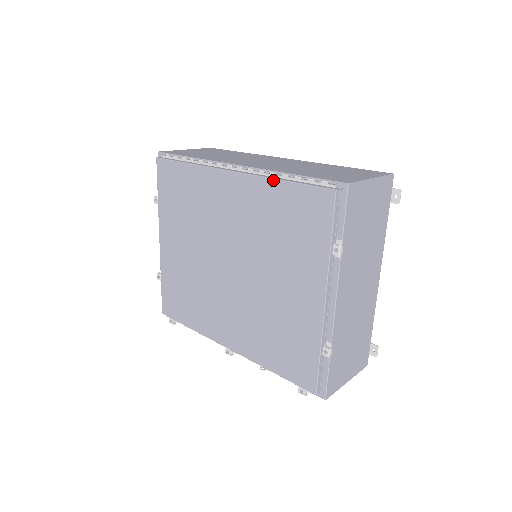
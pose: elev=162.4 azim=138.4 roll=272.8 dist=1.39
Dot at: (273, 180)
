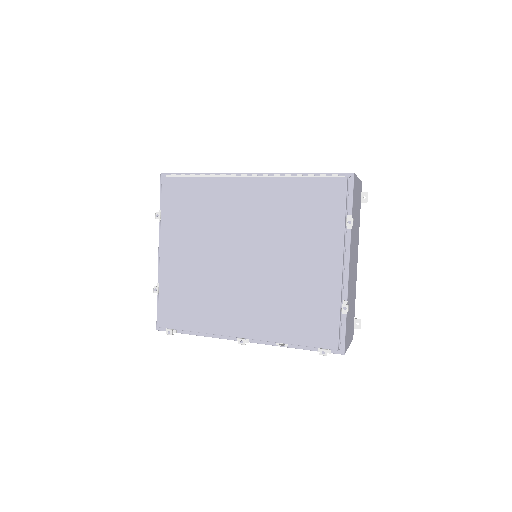
Dot at: (291, 178)
